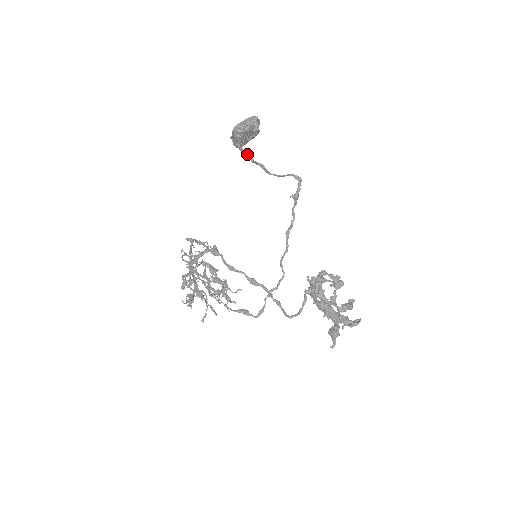
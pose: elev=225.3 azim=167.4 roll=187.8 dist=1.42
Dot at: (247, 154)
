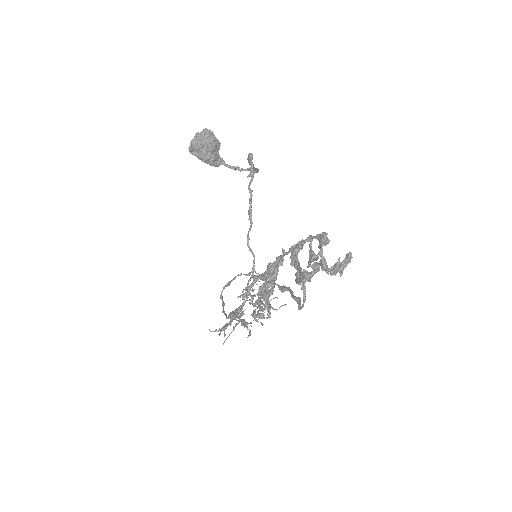
Dot at: (235, 167)
